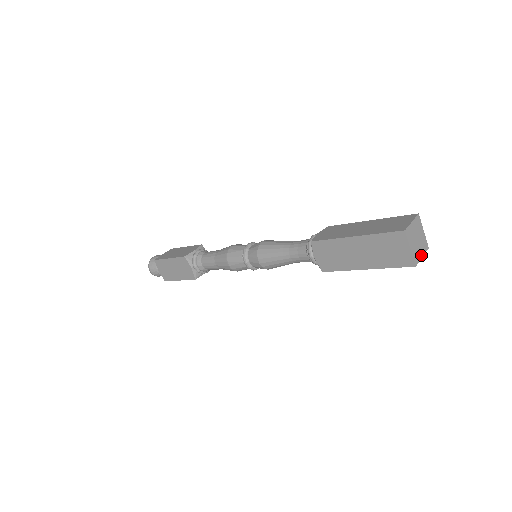
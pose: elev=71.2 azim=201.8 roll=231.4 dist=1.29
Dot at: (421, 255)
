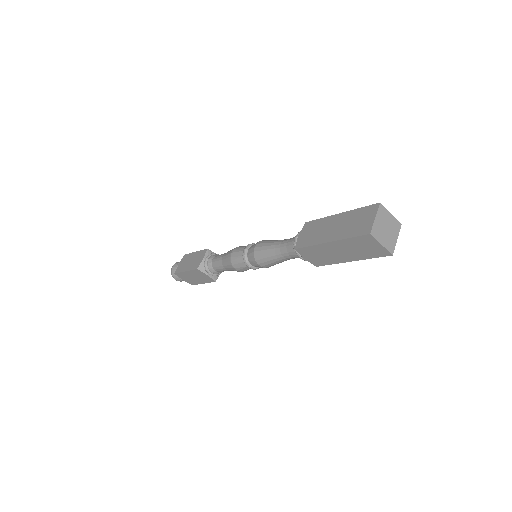
Dot at: (395, 239)
